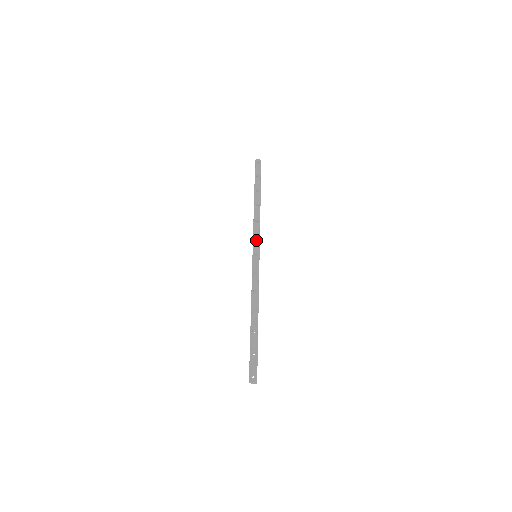
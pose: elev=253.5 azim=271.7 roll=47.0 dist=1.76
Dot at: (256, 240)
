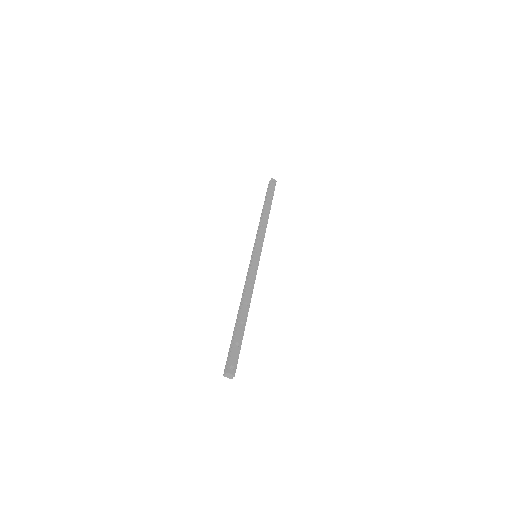
Dot at: (260, 242)
